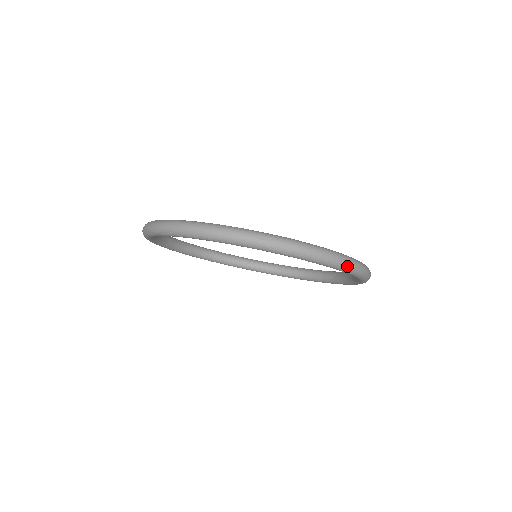
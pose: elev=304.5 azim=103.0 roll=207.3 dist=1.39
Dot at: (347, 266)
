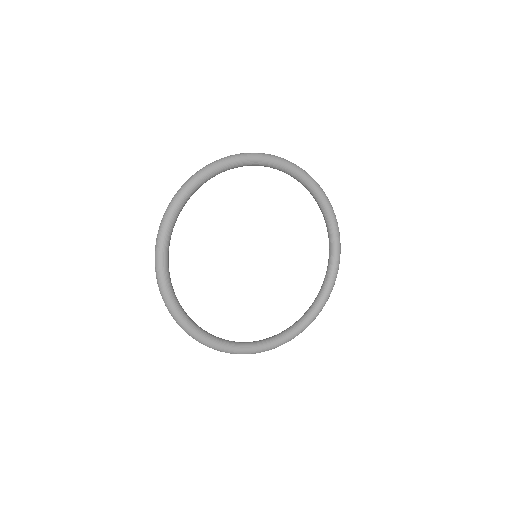
Dot at: (306, 172)
